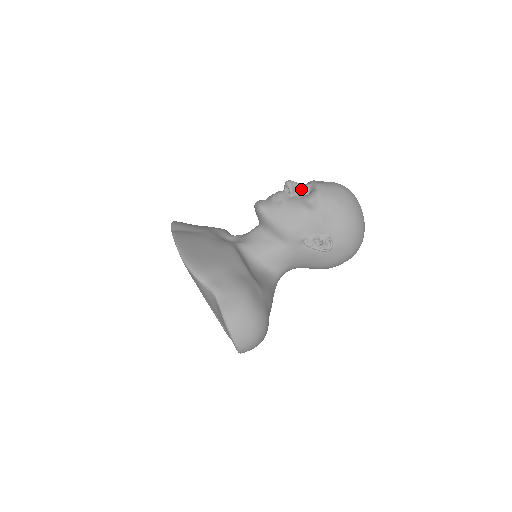
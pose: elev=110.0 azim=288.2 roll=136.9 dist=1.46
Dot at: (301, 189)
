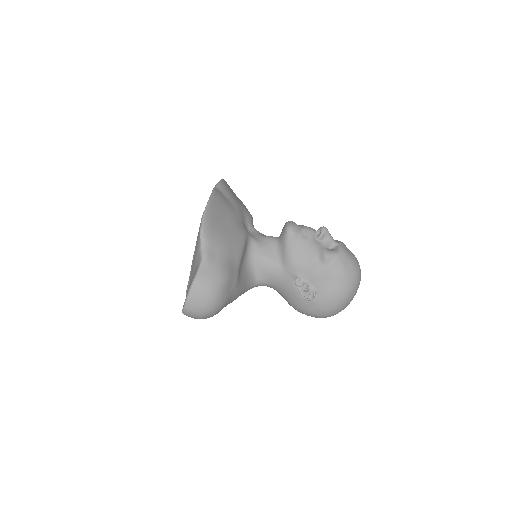
Dot at: (329, 241)
